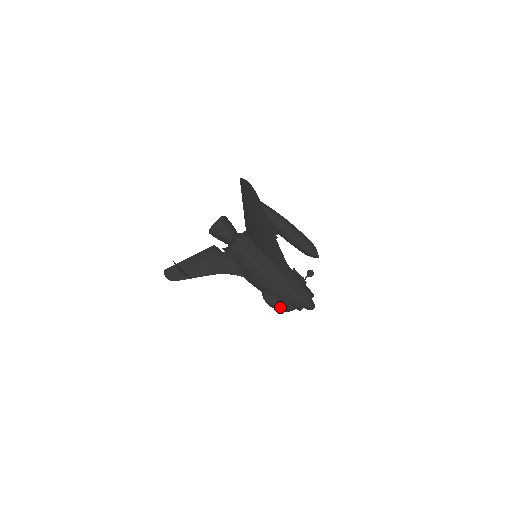
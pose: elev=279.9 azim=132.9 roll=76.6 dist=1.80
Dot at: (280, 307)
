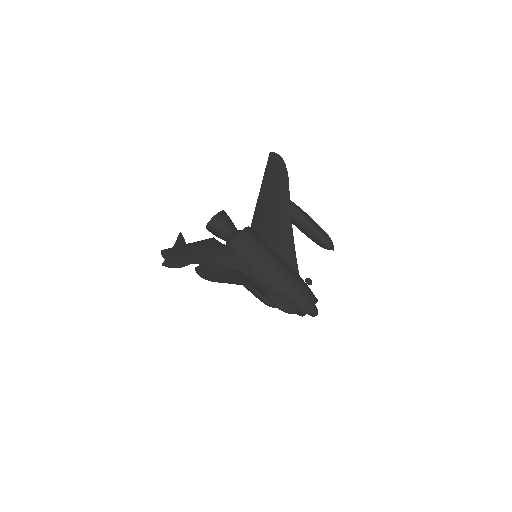
Dot at: (286, 307)
